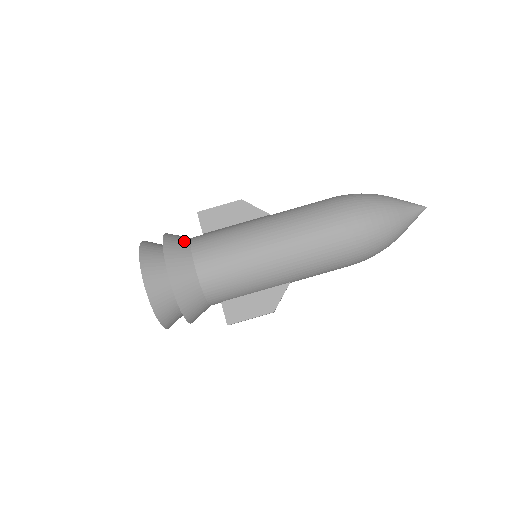
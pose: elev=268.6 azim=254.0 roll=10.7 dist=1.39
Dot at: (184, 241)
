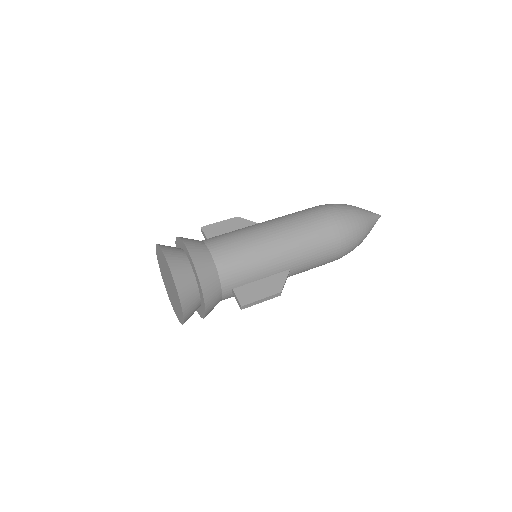
Dot at: occluded
